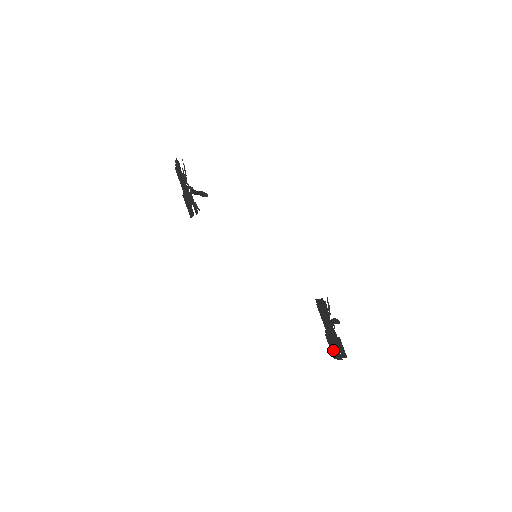
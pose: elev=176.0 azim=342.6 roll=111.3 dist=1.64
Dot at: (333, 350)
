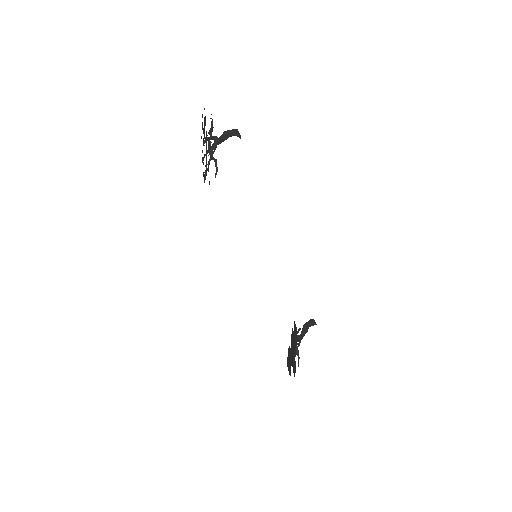
Dot at: (288, 362)
